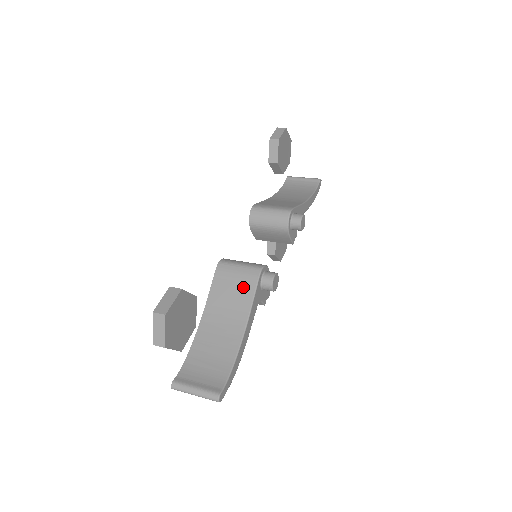
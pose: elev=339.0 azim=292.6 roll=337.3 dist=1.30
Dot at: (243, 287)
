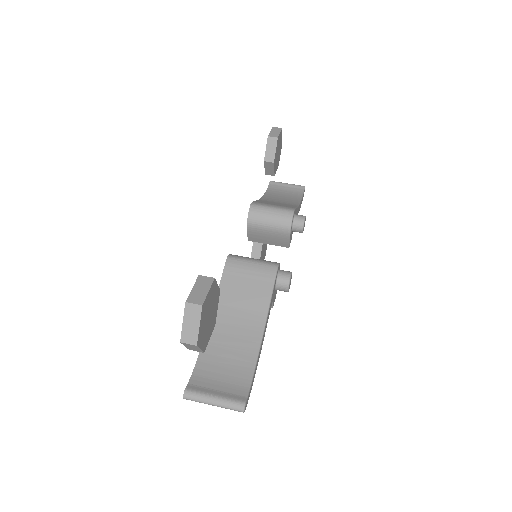
Dot at: (258, 285)
